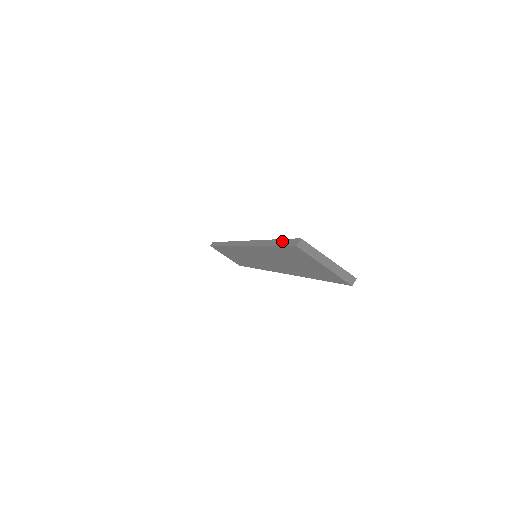
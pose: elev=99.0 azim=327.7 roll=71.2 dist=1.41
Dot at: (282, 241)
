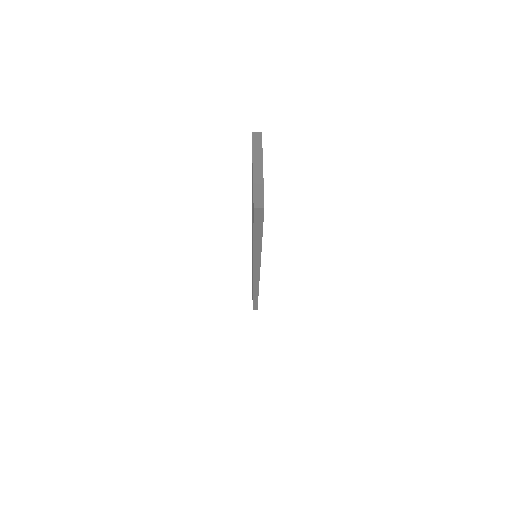
Dot at: occluded
